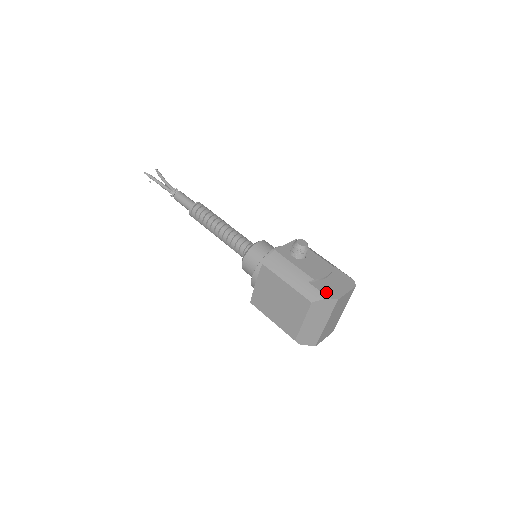
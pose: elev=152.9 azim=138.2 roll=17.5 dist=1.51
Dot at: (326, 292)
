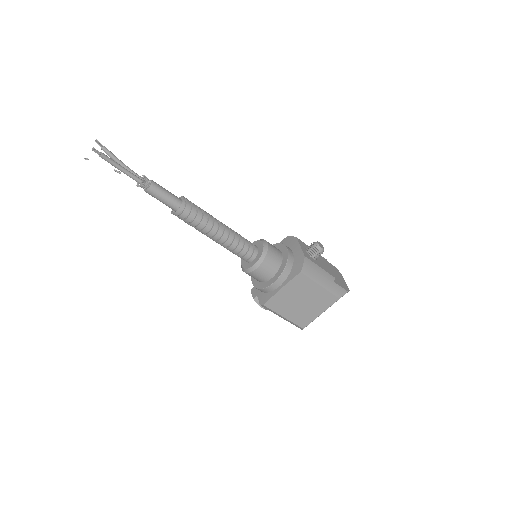
Dot at: (343, 287)
